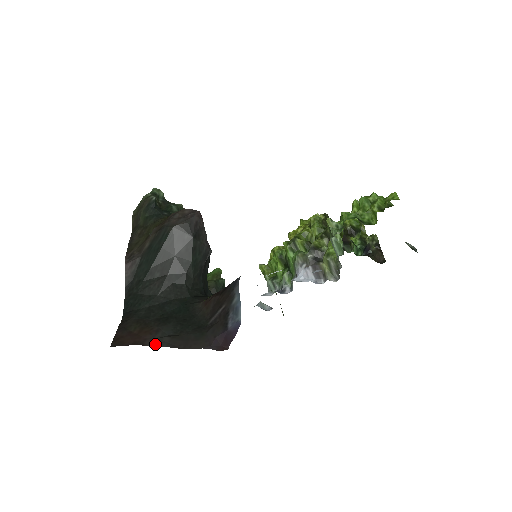
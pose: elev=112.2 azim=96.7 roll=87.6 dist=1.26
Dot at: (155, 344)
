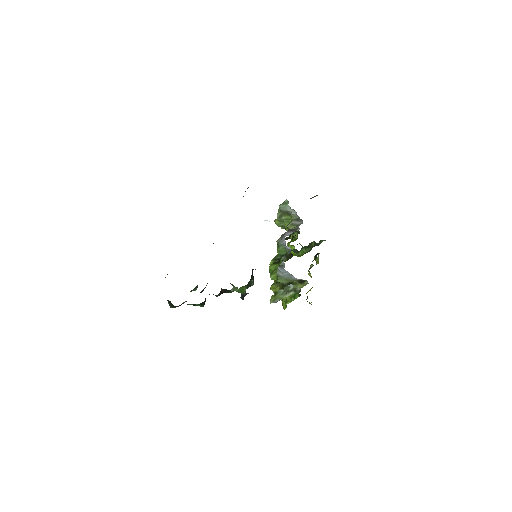
Dot at: occluded
